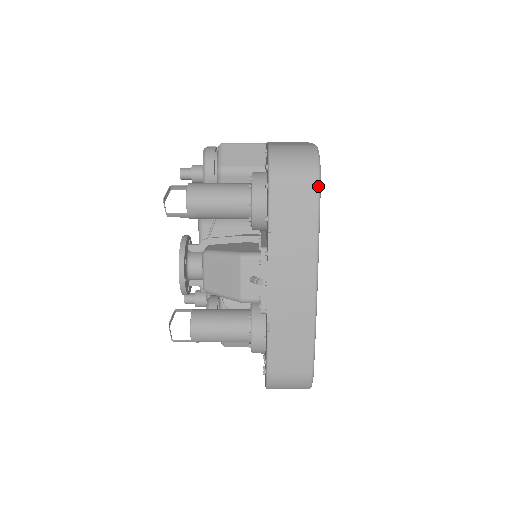
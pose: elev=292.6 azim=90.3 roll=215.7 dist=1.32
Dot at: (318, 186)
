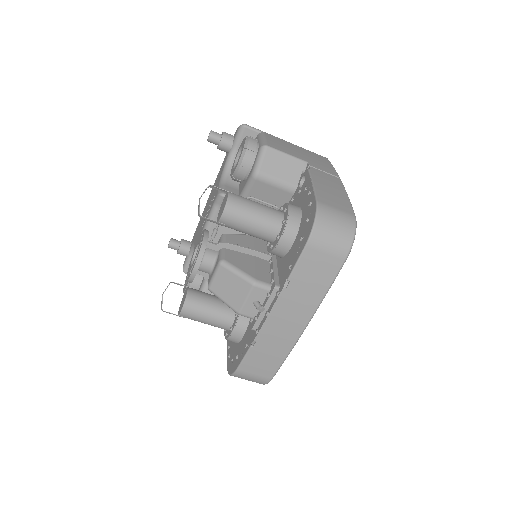
Dot at: (344, 261)
